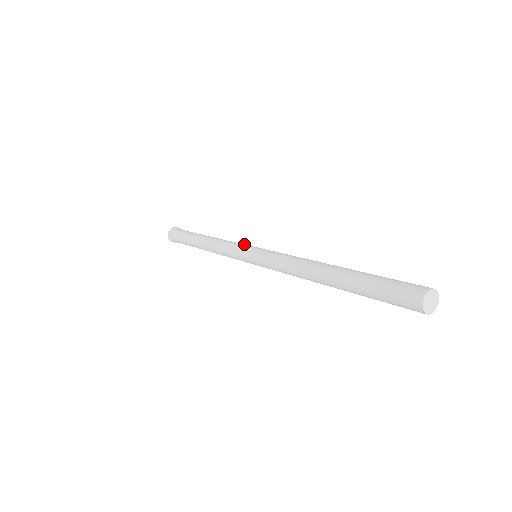
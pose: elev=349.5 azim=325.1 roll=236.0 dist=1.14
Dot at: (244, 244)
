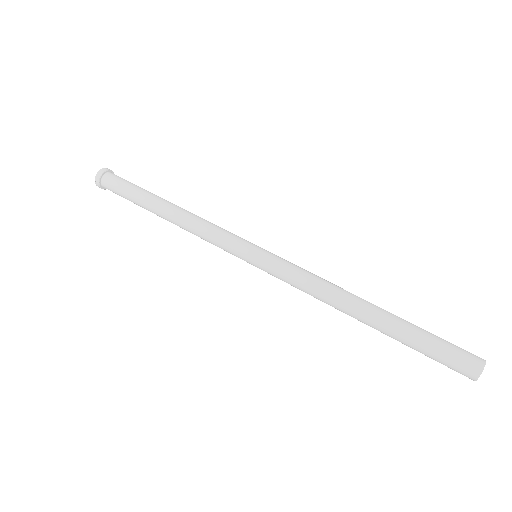
Dot at: occluded
